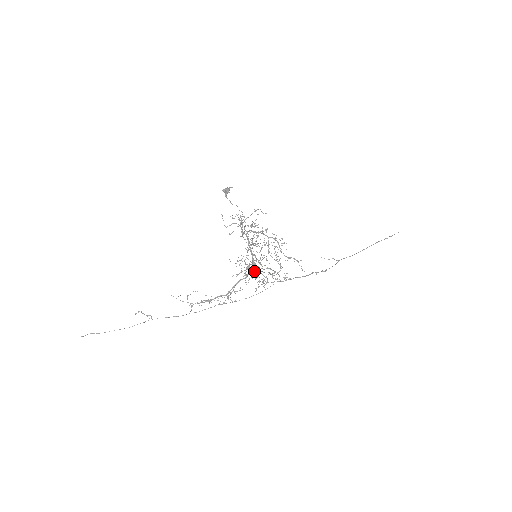
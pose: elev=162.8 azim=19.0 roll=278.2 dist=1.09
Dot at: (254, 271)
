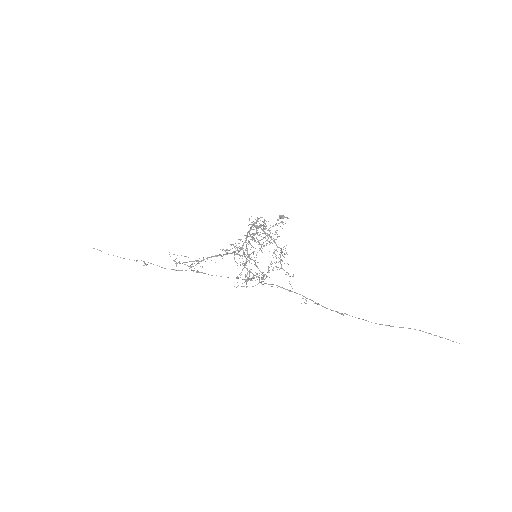
Dot at: occluded
